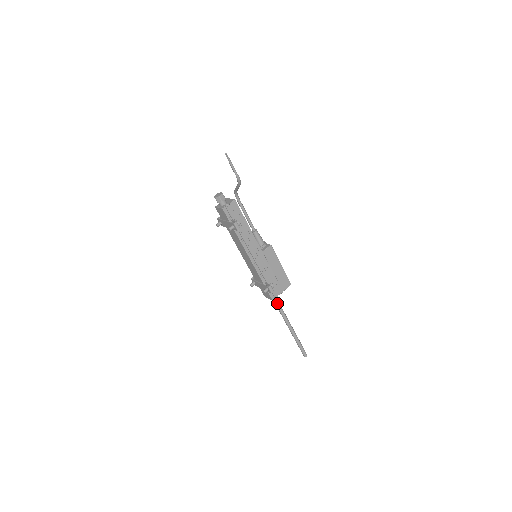
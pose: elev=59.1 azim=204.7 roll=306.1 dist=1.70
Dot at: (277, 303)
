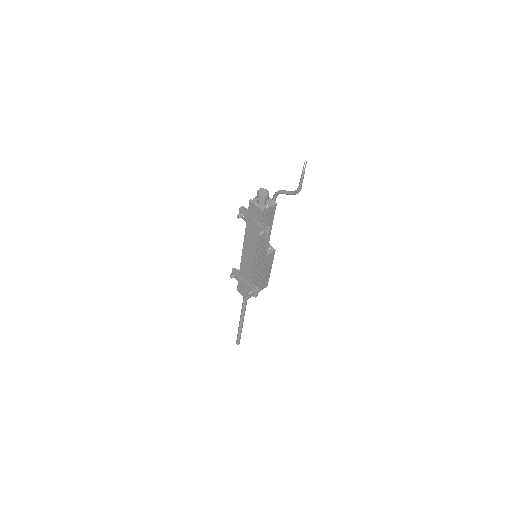
Dot at: (246, 300)
